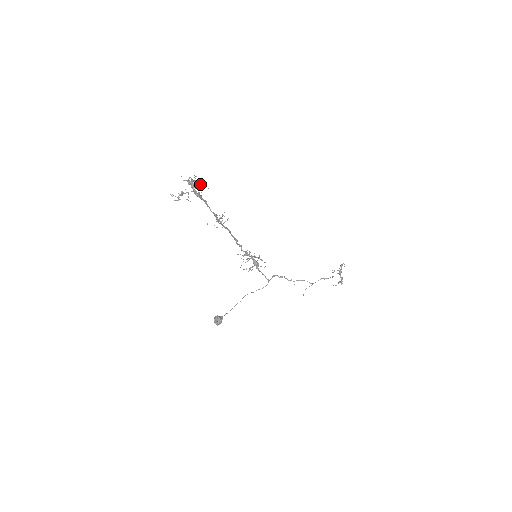
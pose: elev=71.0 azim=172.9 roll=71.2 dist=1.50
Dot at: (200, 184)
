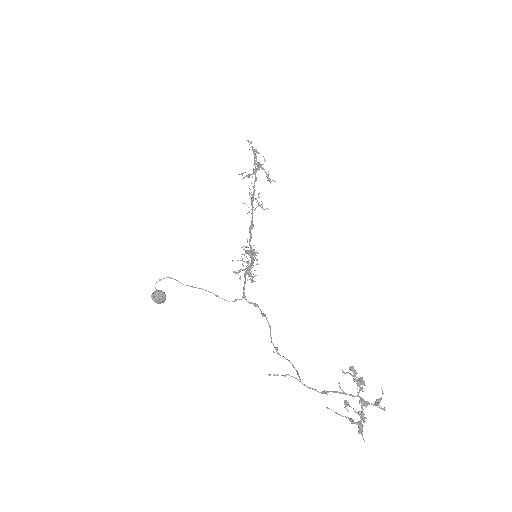
Dot at: (267, 178)
